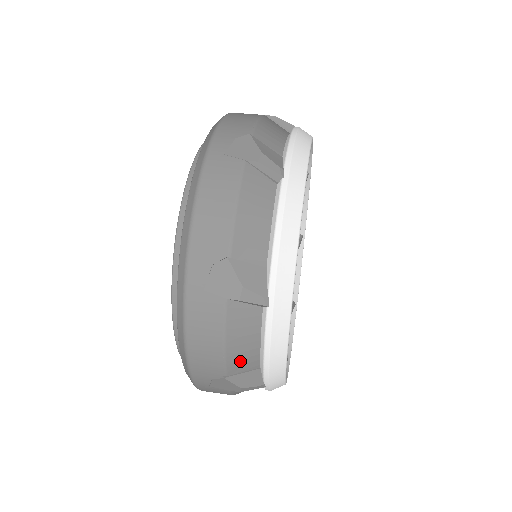
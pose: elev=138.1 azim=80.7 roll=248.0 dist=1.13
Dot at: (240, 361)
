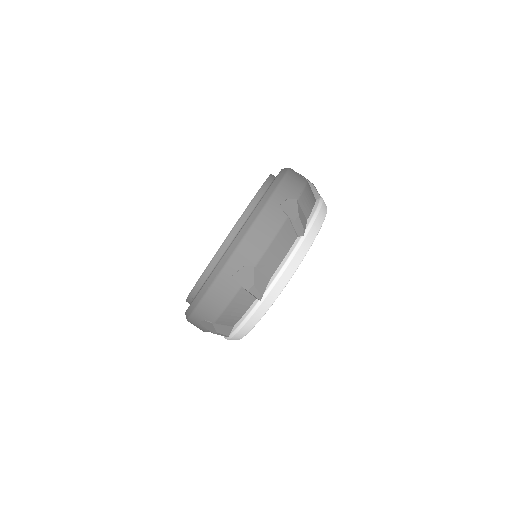
Dot at: occluded
